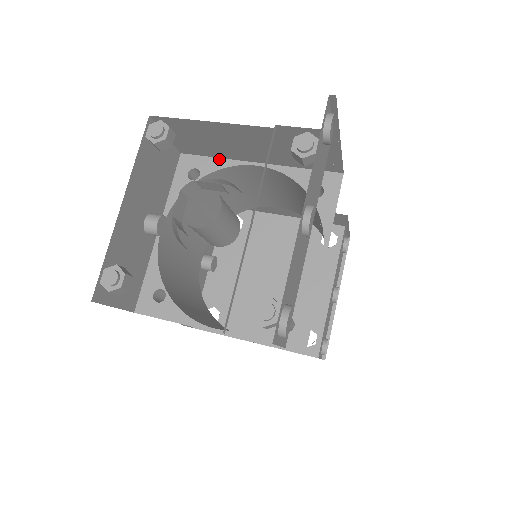
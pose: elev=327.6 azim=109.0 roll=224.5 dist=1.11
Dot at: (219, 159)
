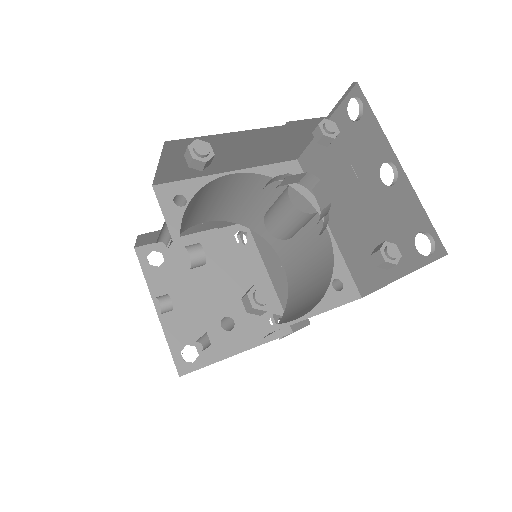
Dot at: (195, 179)
